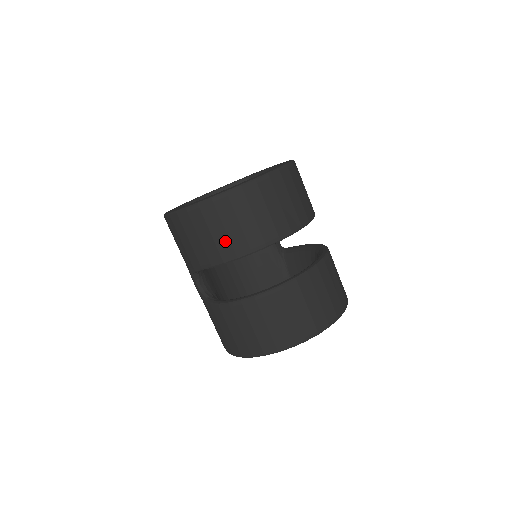
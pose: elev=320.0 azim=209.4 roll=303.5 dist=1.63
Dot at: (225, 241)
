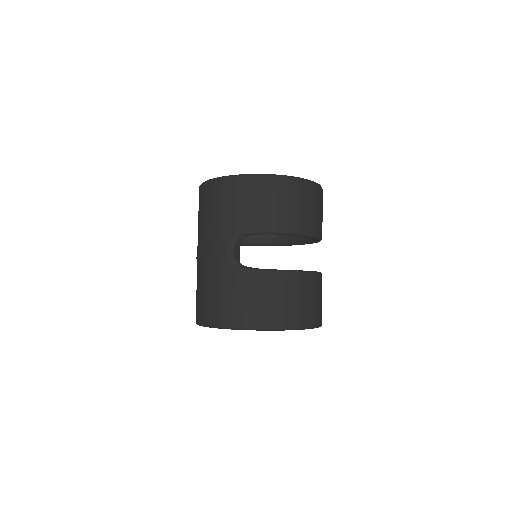
Dot at: (296, 215)
